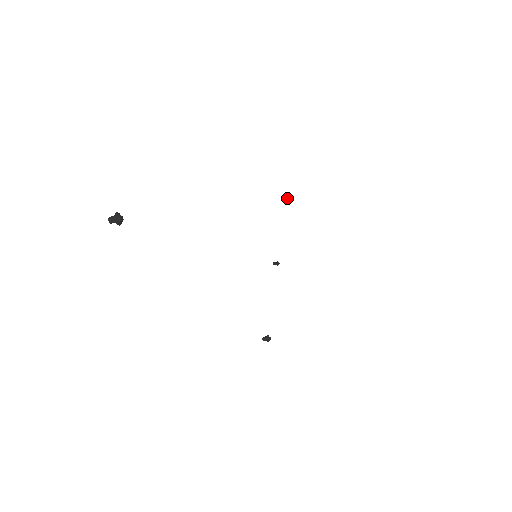
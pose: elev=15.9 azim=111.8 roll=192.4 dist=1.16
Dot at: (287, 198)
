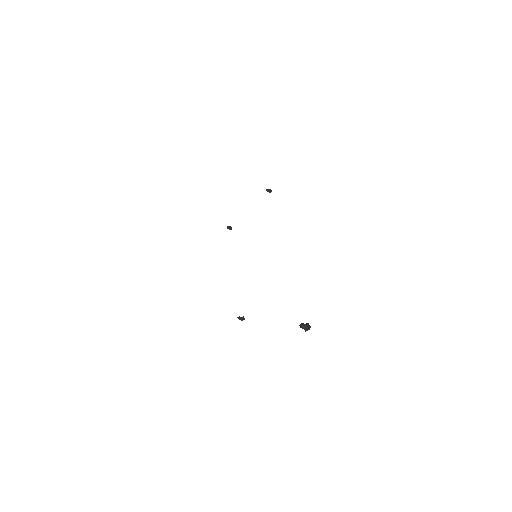
Dot at: (268, 189)
